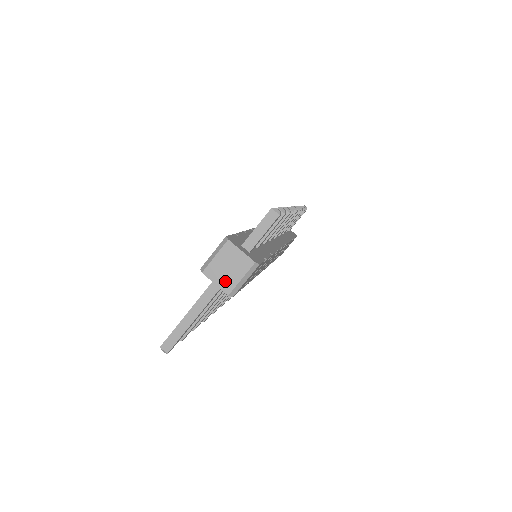
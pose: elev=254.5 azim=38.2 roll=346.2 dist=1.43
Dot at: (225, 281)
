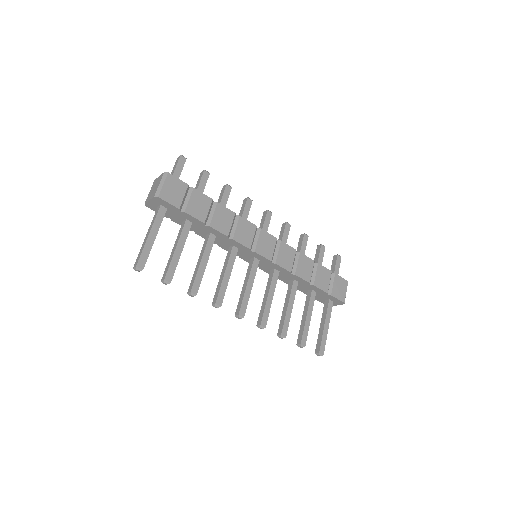
Dot at: (153, 194)
